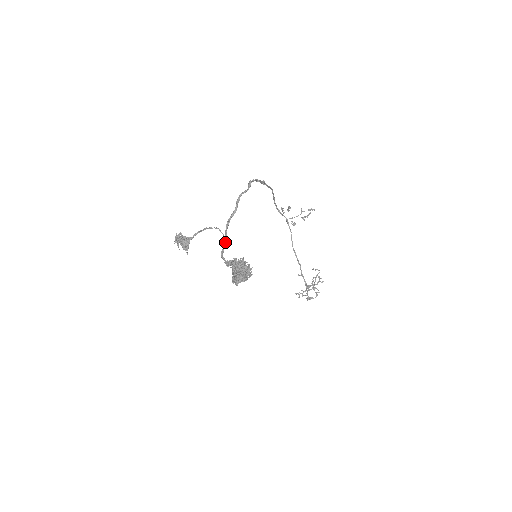
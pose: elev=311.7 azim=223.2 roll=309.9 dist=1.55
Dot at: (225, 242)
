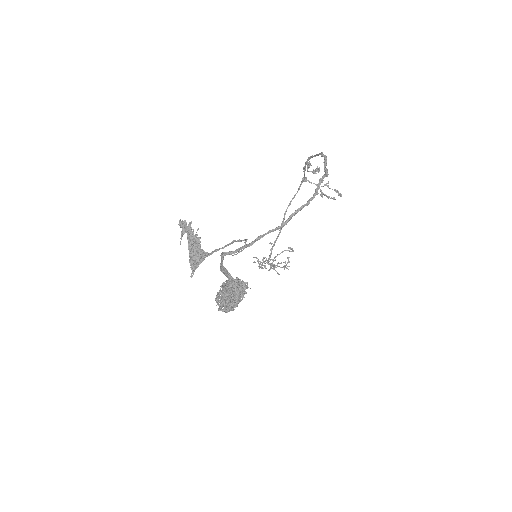
Dot at: occluded
